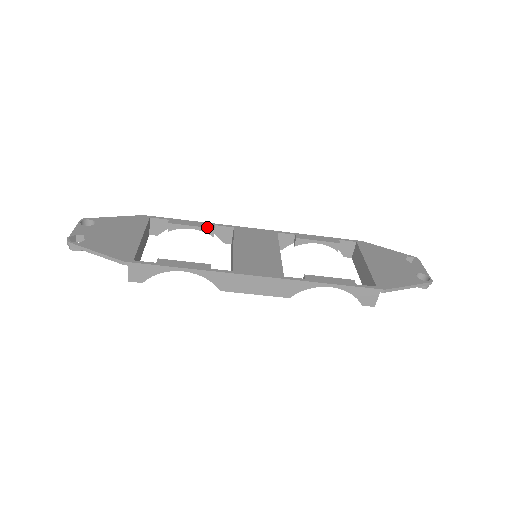
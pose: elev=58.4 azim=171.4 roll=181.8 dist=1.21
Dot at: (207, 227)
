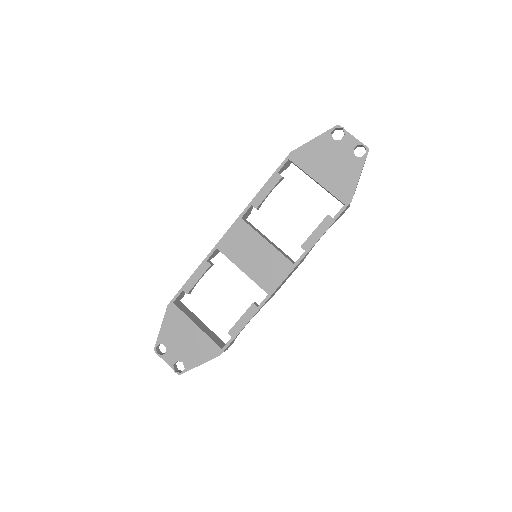
Dot at: (207, 270)
